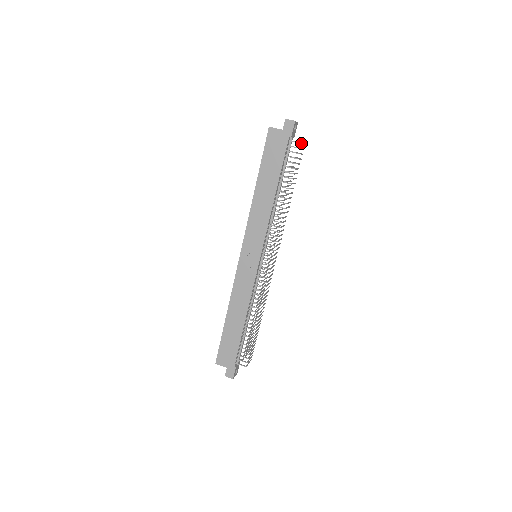
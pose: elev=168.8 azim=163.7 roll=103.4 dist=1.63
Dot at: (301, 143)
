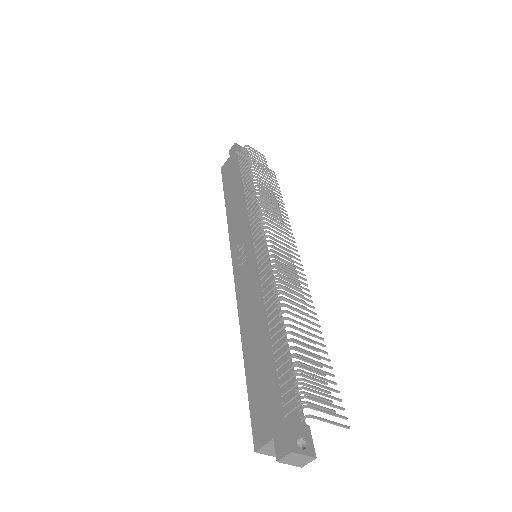
Dot at: (247, 146)
